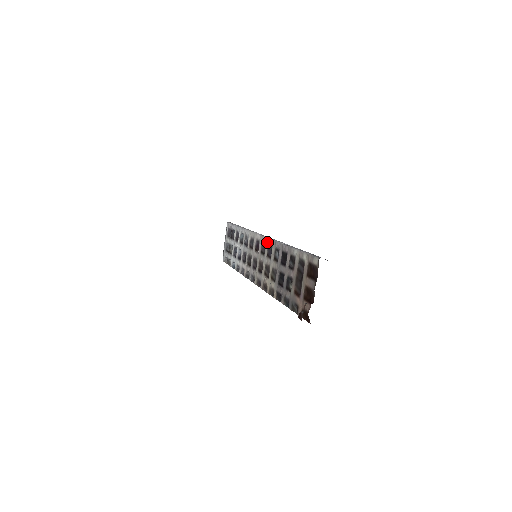
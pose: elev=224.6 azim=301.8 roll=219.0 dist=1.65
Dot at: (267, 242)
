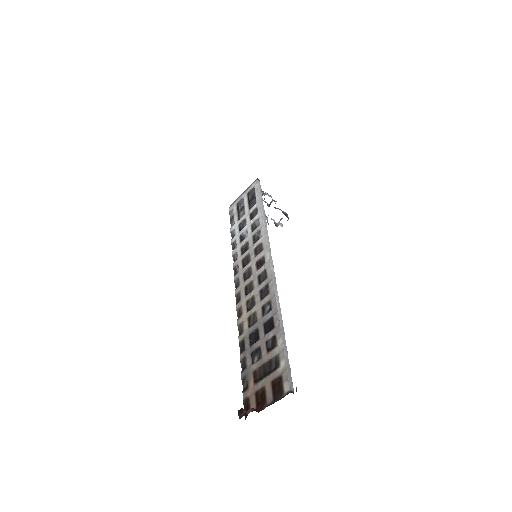
Dot at: (269, 279)
